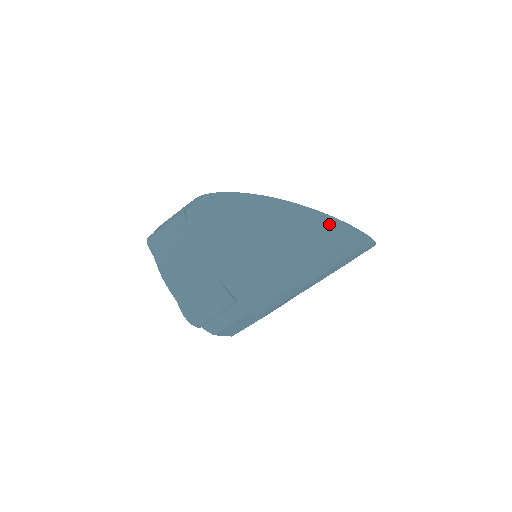
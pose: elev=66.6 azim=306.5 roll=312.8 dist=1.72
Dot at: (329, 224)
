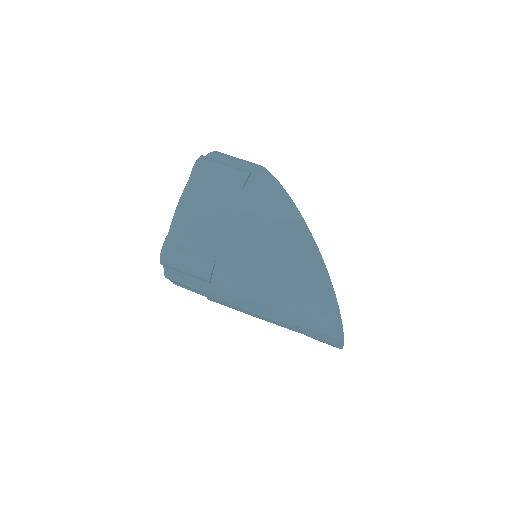
Dot at: (332, 315)
